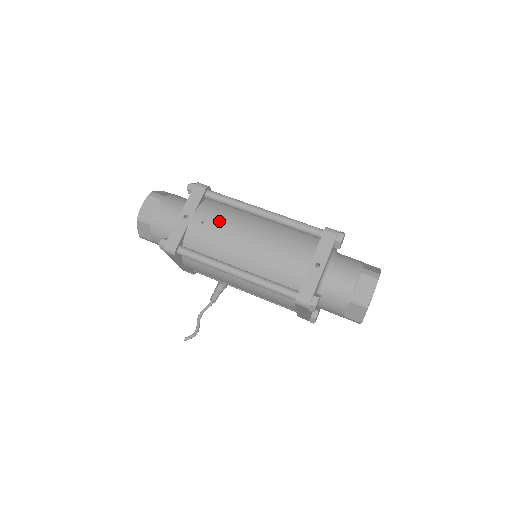
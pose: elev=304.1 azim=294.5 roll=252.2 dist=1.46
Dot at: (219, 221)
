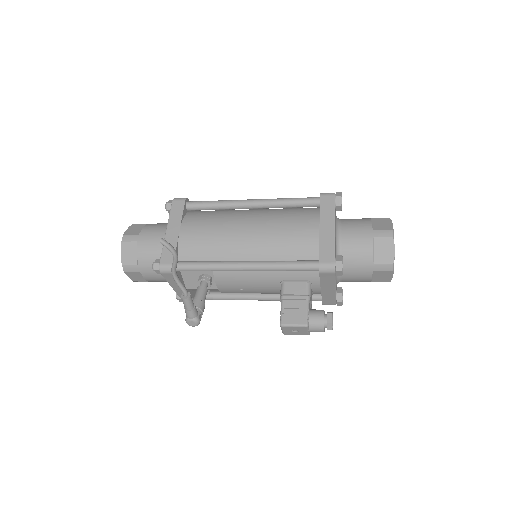
Dot at: occluded
